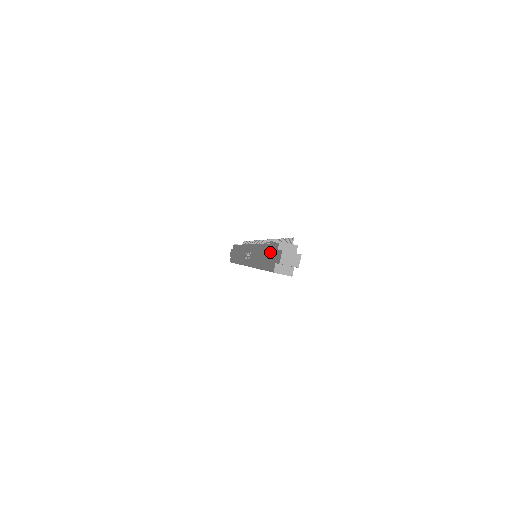
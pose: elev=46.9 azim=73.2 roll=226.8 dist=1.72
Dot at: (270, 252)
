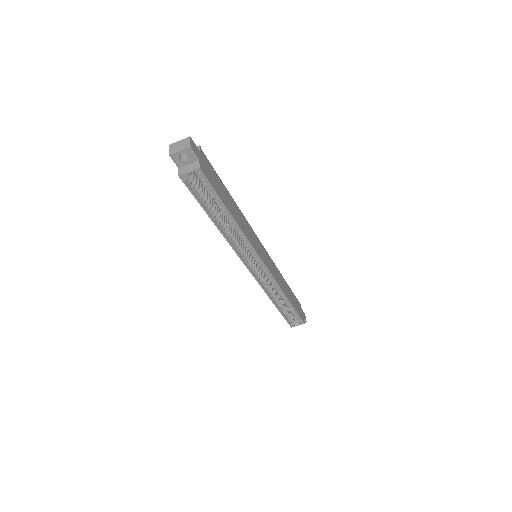
Dot at: occluded
